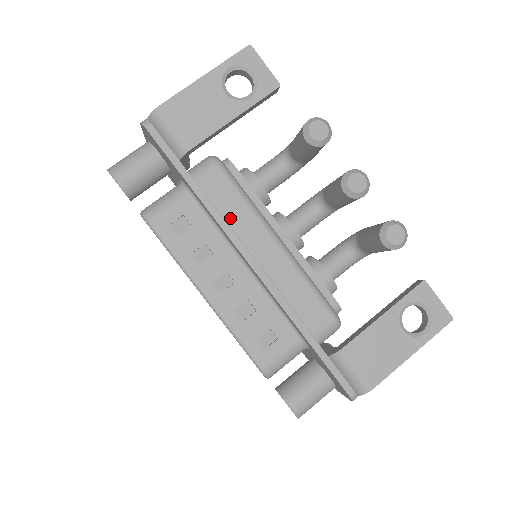
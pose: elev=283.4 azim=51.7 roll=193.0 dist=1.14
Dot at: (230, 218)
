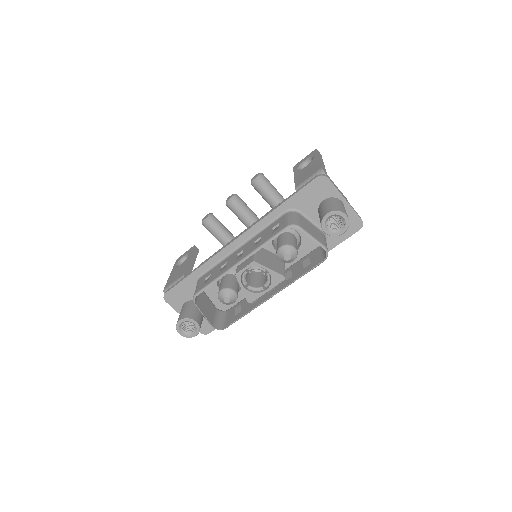
Dot at: occluded
